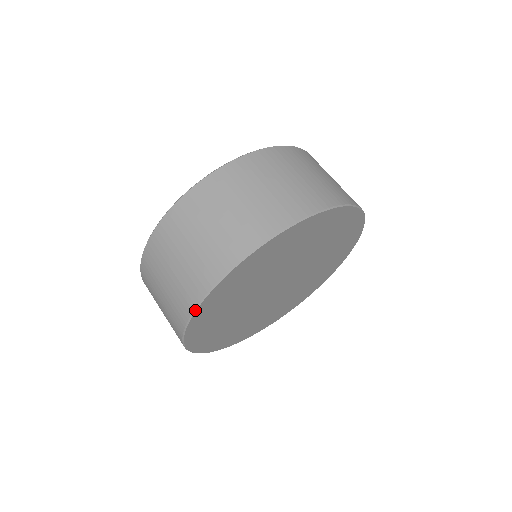
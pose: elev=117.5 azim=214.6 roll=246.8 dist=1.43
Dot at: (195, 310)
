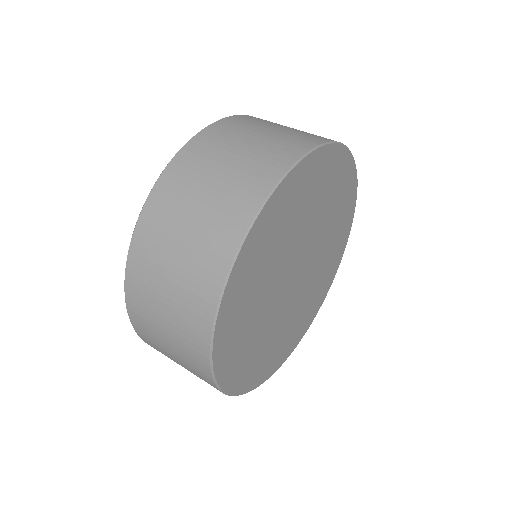
Dot at: (212, 368)
